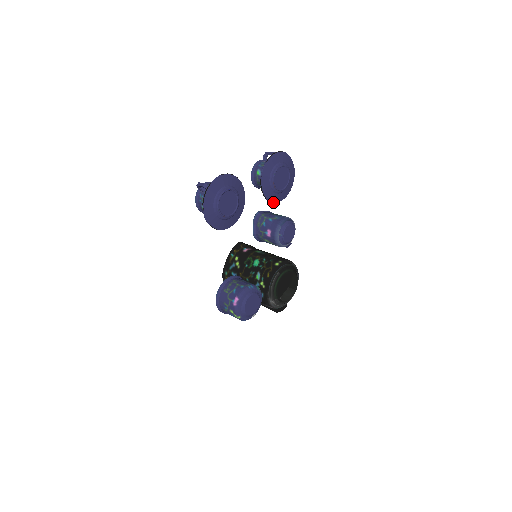
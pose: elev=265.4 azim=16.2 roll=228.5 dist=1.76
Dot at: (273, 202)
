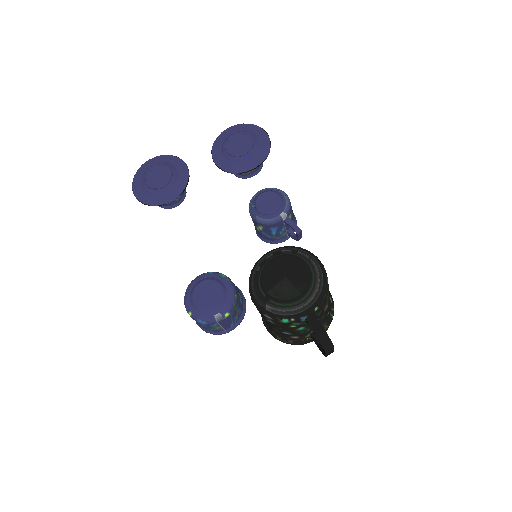
Dot at: (236, 173)
